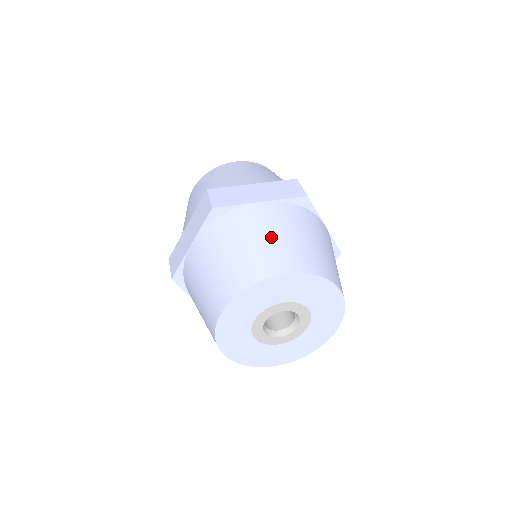
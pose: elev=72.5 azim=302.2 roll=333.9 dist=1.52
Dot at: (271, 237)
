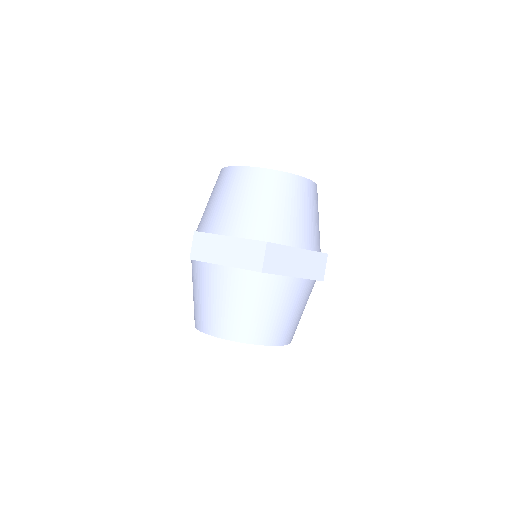
Dot at: (282, 313)
